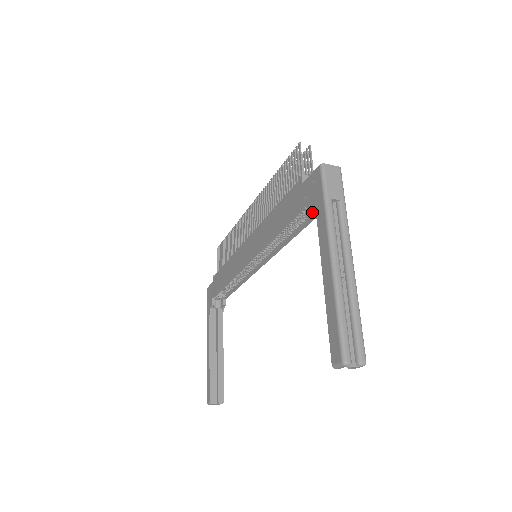
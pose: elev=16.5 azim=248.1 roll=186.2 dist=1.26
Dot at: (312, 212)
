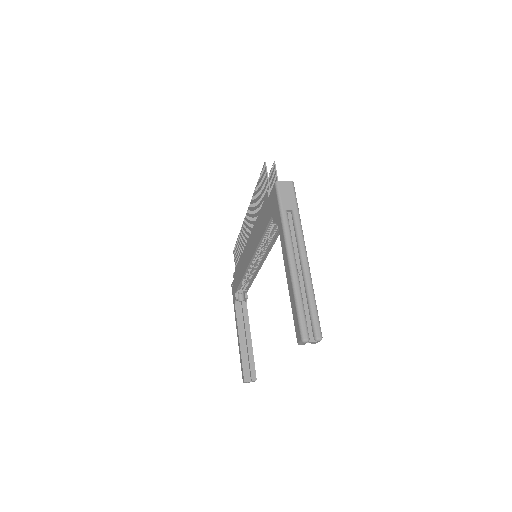
Dot at: (275, 222)
